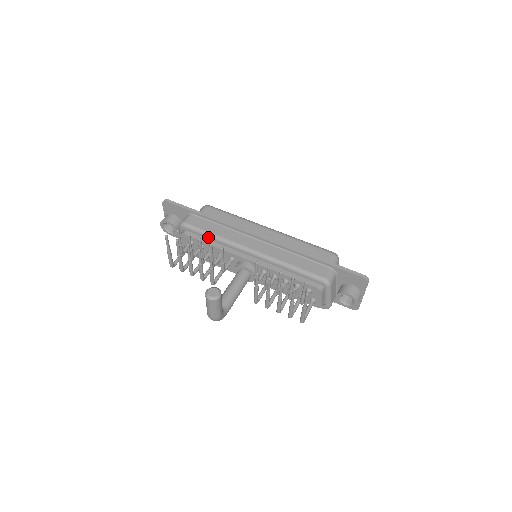
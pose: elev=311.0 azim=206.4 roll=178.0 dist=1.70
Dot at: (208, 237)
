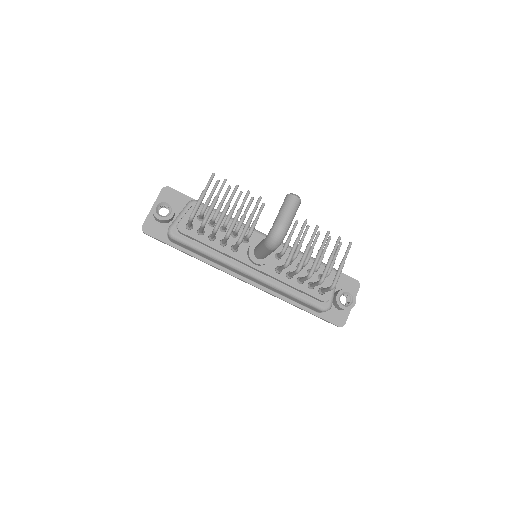
Dot at: occluded
